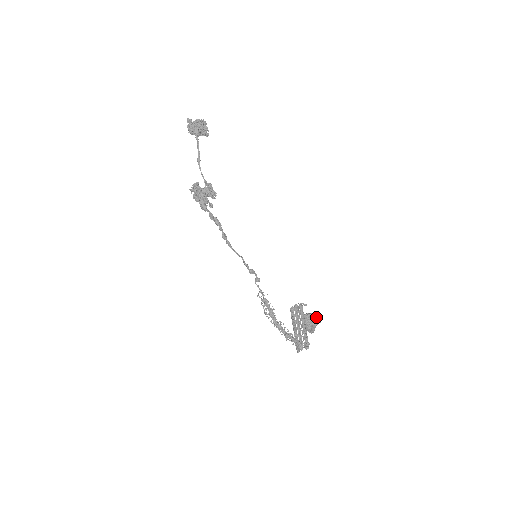
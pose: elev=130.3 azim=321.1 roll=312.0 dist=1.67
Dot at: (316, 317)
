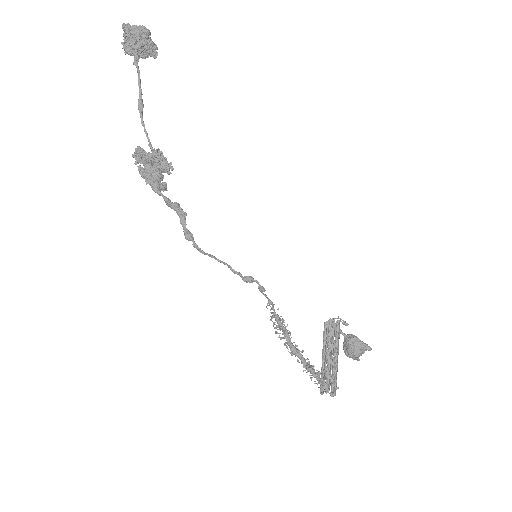
Dot at: (362, 343)
